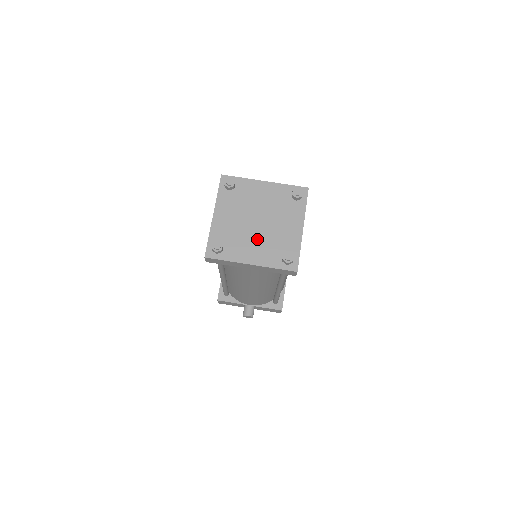
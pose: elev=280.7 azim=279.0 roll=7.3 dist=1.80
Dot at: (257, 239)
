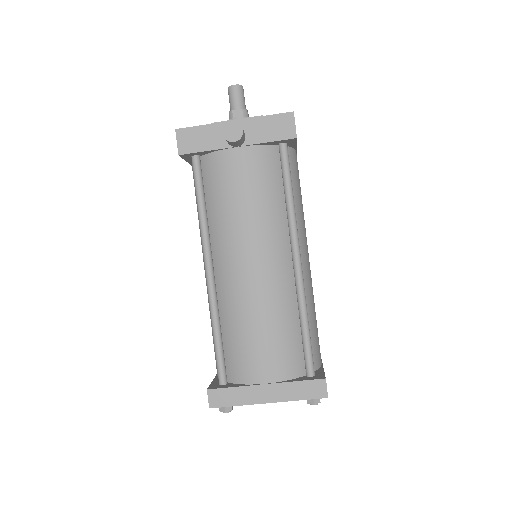
Dot at: occluded
